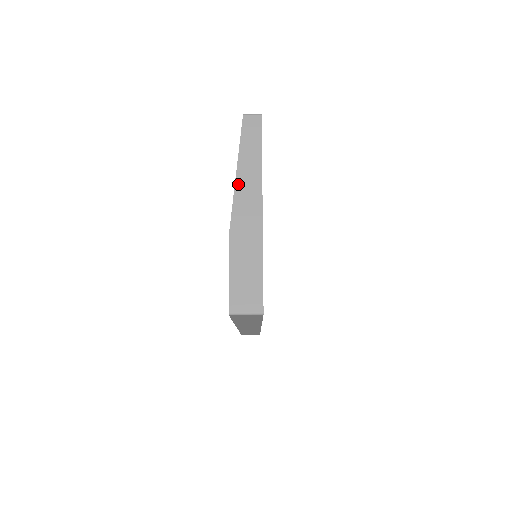
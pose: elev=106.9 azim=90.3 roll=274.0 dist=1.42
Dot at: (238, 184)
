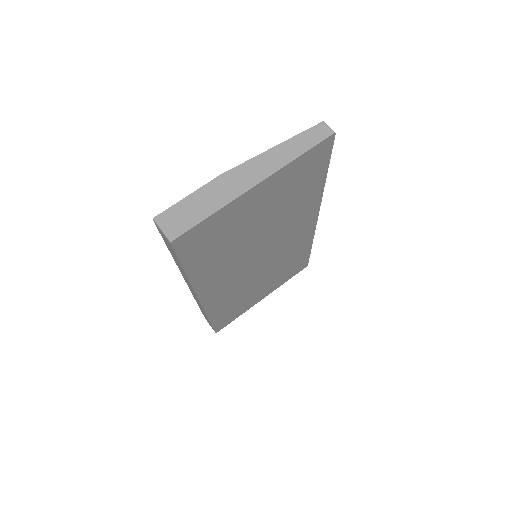
Dot at: (263, 155)
